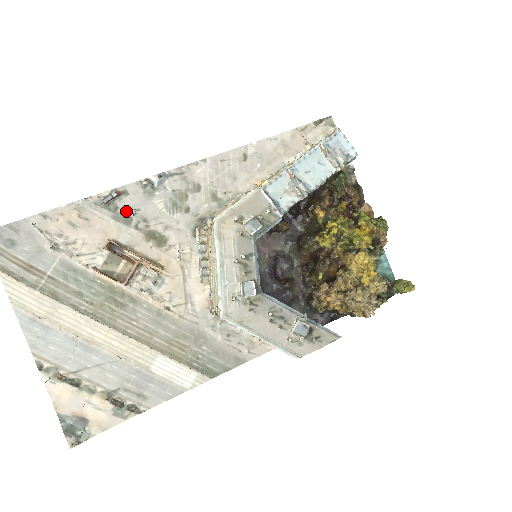
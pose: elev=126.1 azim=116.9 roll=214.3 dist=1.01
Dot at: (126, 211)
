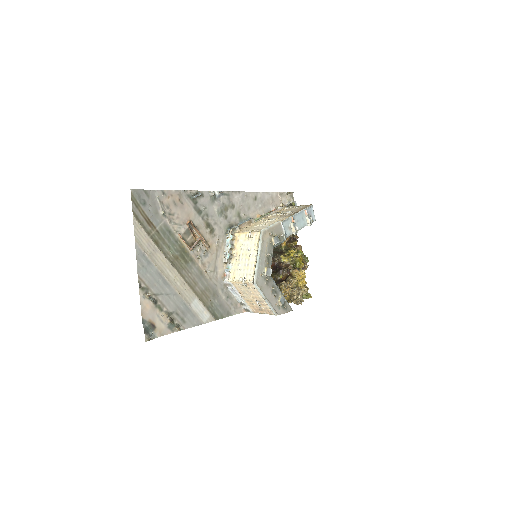
Dot at: (200, 206)
